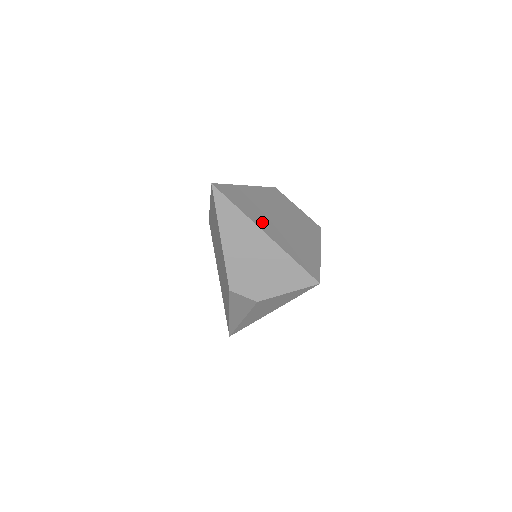
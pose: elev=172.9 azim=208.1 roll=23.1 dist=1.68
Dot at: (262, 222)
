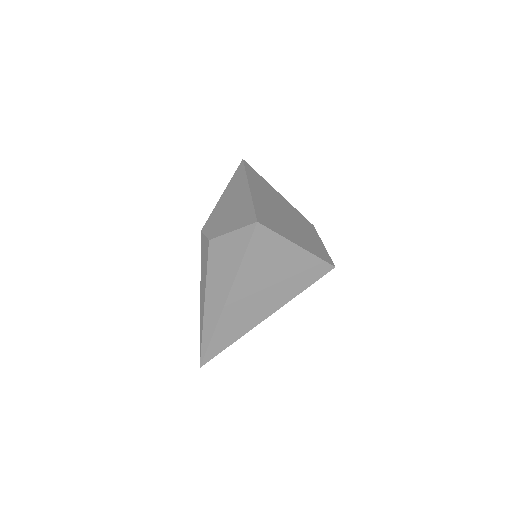
Dot at: (257, 188)
